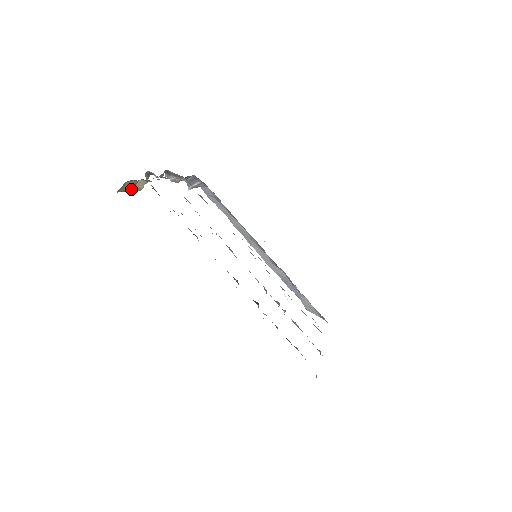
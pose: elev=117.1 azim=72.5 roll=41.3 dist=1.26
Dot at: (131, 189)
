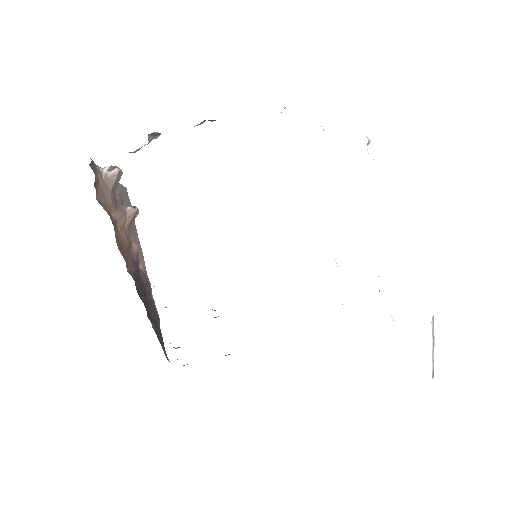
Dot at: occluded
